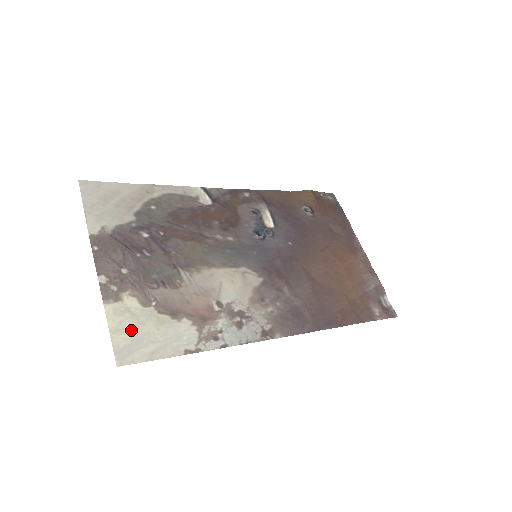
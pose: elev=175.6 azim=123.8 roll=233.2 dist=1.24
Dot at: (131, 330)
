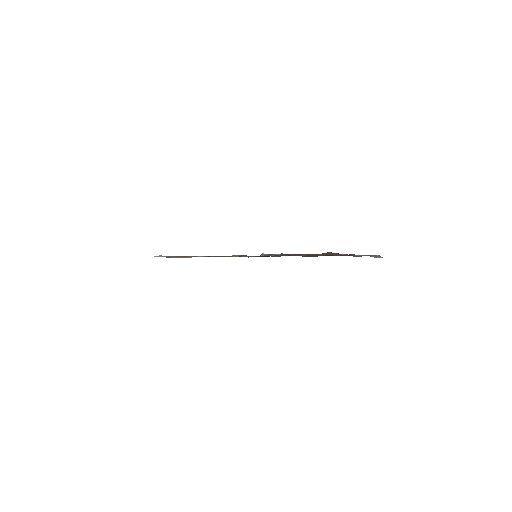
Dot at: occluded
